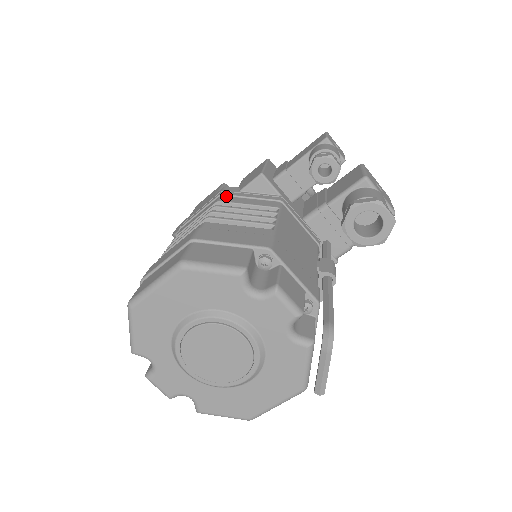
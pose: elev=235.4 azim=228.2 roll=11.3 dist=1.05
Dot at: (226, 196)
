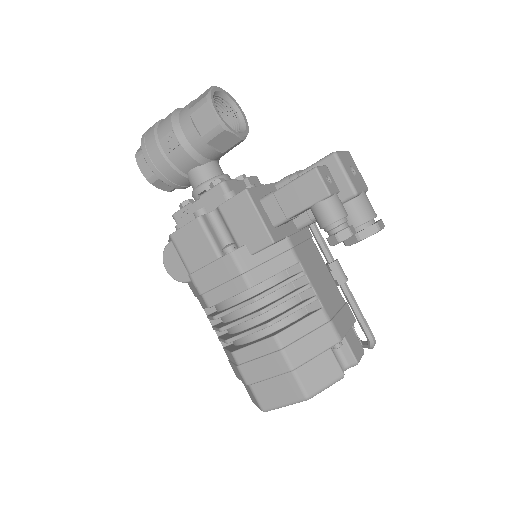
Dot at: (248, 272)
